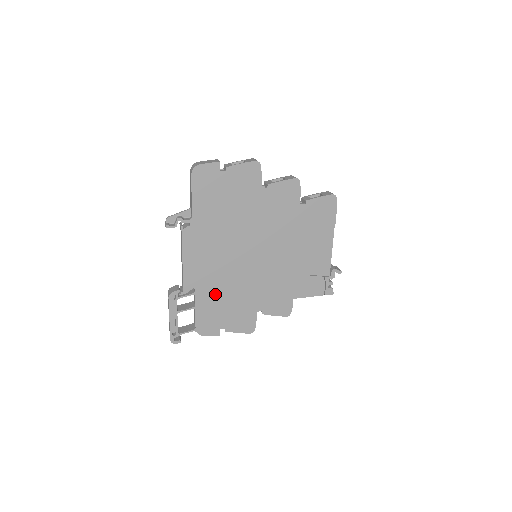
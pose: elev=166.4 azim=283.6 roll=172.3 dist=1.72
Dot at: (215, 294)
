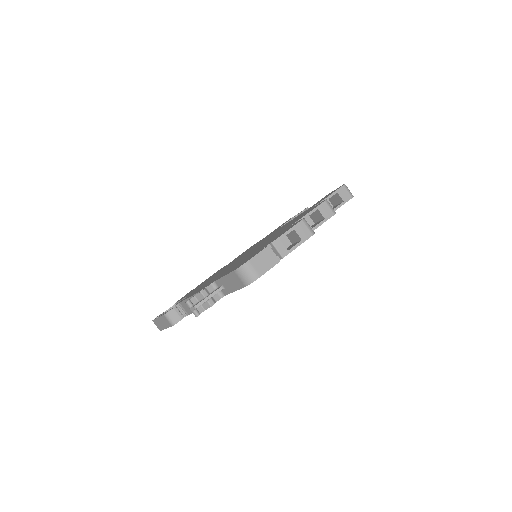
Dot at: occluded
